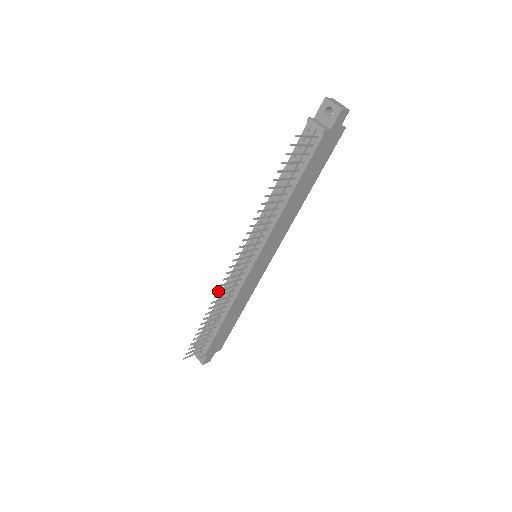
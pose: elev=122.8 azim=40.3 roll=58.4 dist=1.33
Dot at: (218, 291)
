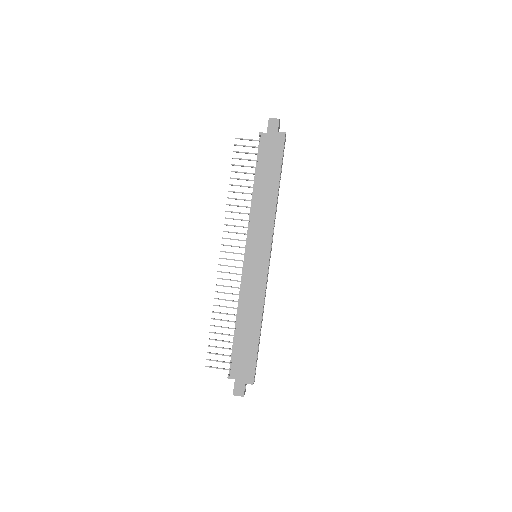
Dot at: (218, 278)
